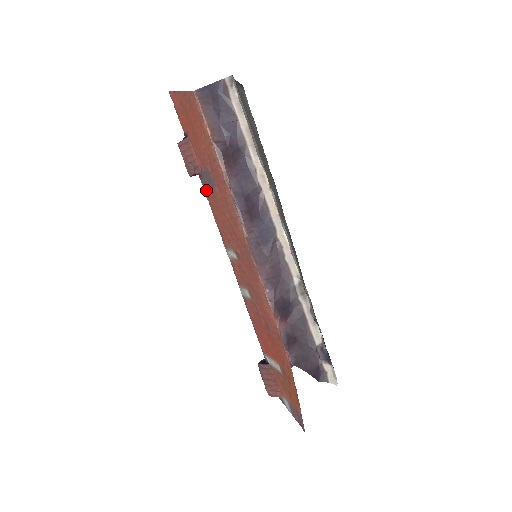
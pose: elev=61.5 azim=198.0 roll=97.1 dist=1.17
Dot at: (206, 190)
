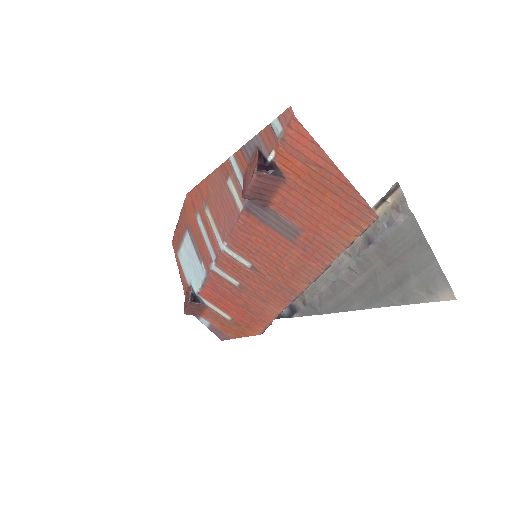
Dot at: (254, 214)
